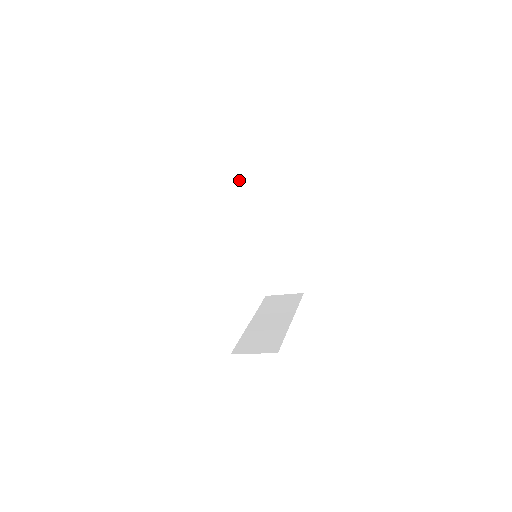
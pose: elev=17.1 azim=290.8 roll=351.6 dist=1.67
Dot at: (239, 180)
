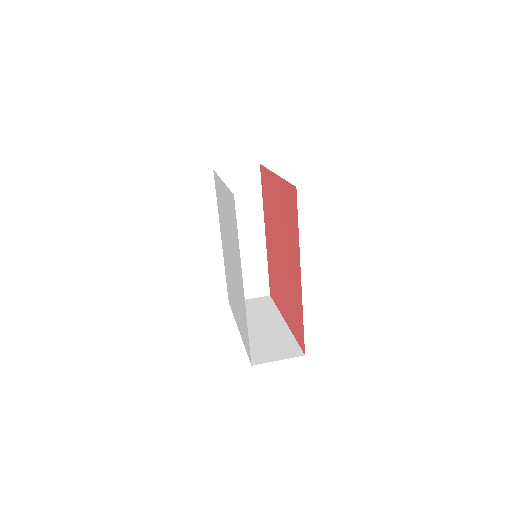
Dot at: occluded
